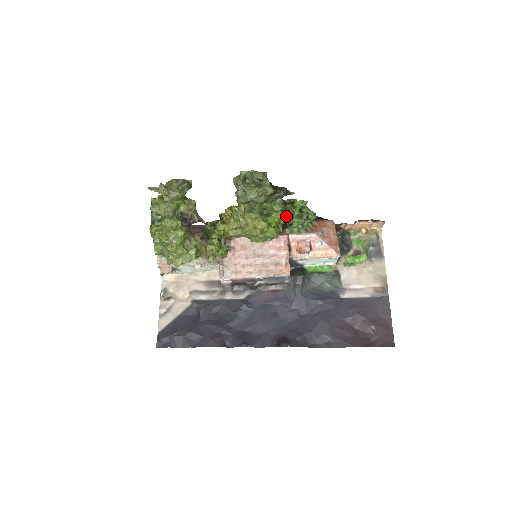
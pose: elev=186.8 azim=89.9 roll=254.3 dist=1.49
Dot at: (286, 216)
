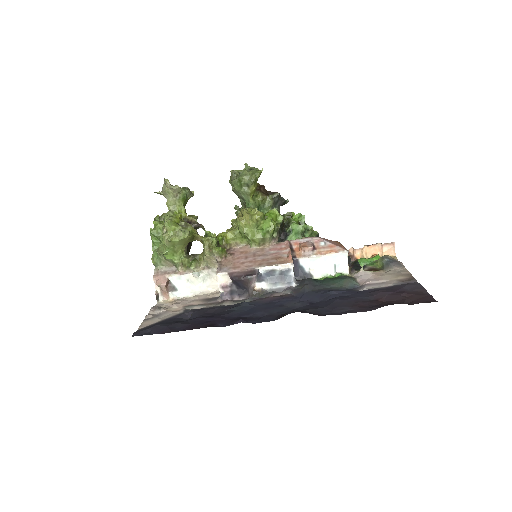
Dot at: (285, 226)
